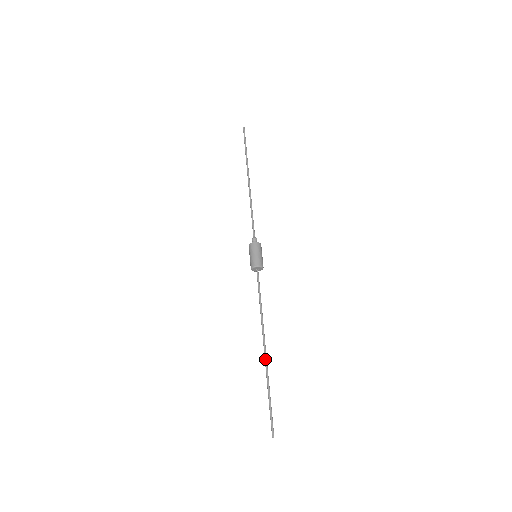
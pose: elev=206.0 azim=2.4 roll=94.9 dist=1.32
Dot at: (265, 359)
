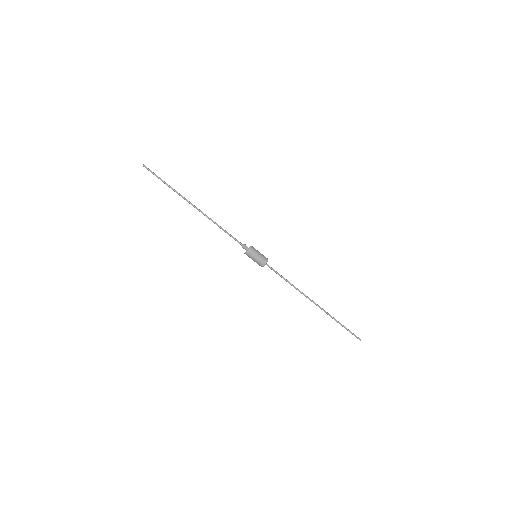
Dot at: (321, 309)
